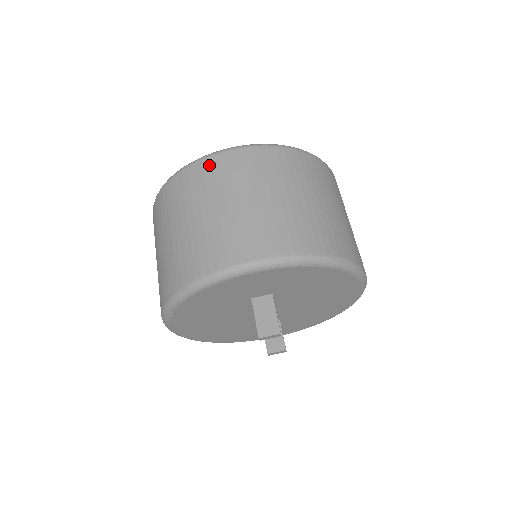
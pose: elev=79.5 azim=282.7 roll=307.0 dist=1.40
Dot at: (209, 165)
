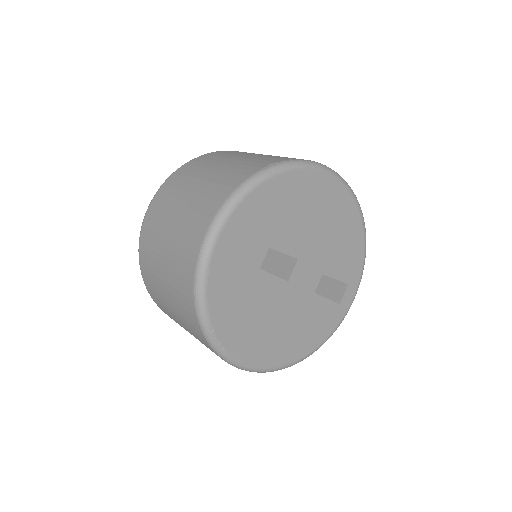
Dot at: (145, 230)
